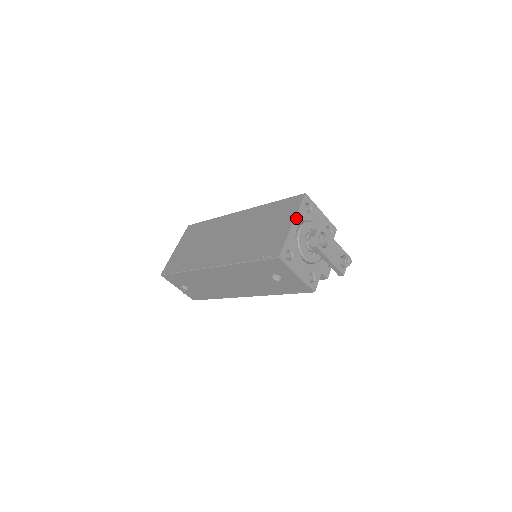
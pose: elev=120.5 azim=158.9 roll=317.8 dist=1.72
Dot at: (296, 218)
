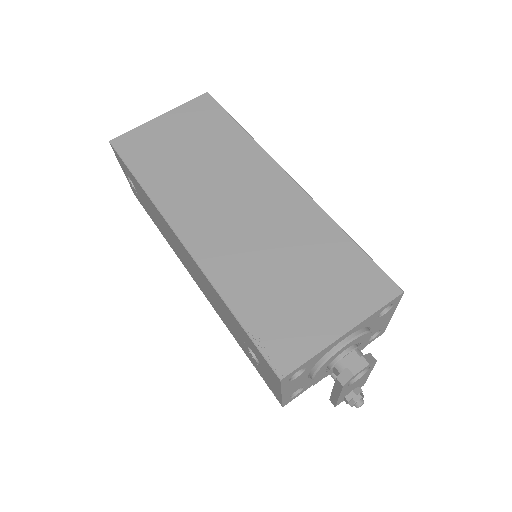
Dot at: (357, 326)
